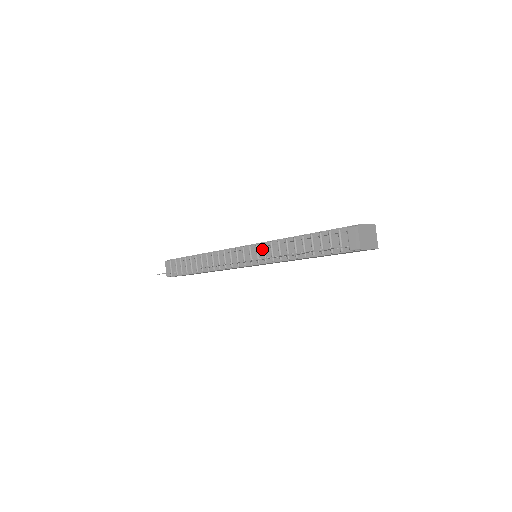
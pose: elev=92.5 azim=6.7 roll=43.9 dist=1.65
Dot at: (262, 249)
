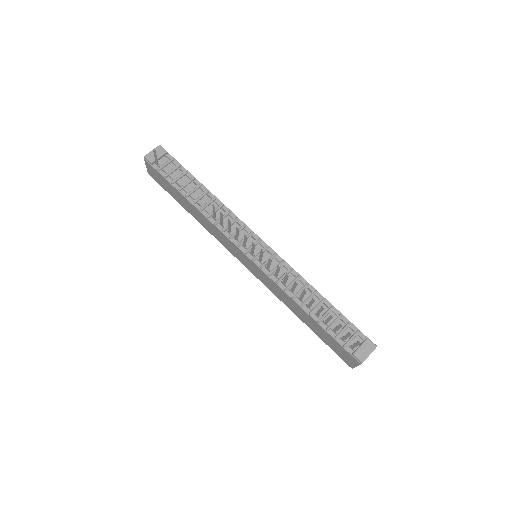
Dot at: (277, 262)
